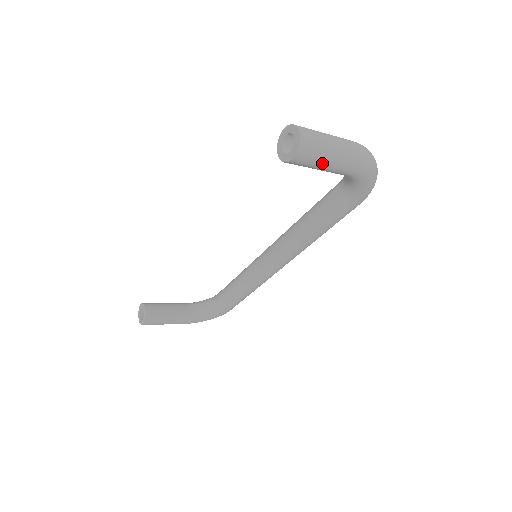
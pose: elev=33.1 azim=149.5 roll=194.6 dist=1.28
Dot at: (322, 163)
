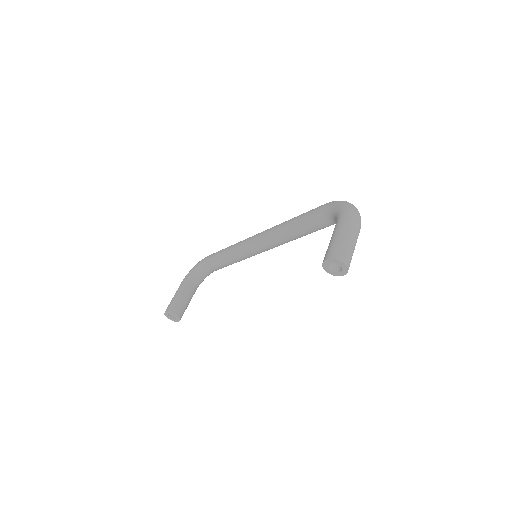
Dot at: occluded
